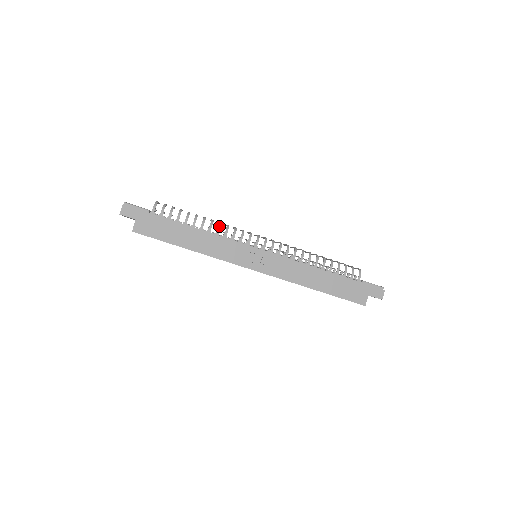
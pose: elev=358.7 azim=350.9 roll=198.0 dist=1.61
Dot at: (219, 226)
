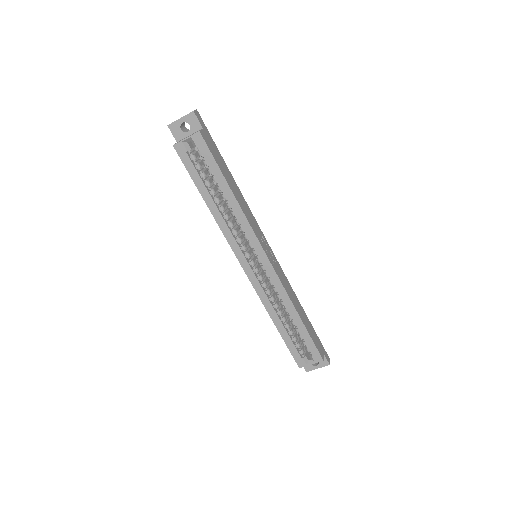
Dot at: occluded
